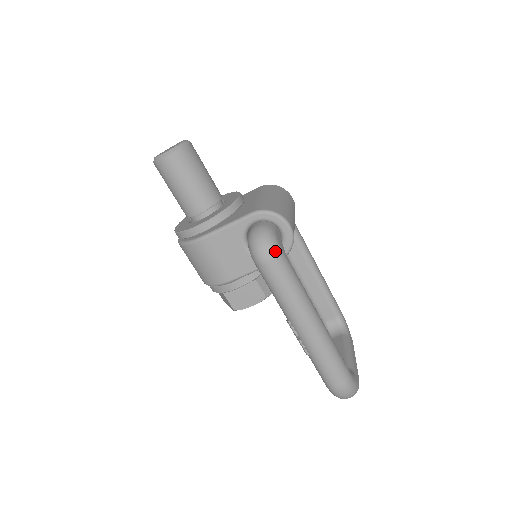
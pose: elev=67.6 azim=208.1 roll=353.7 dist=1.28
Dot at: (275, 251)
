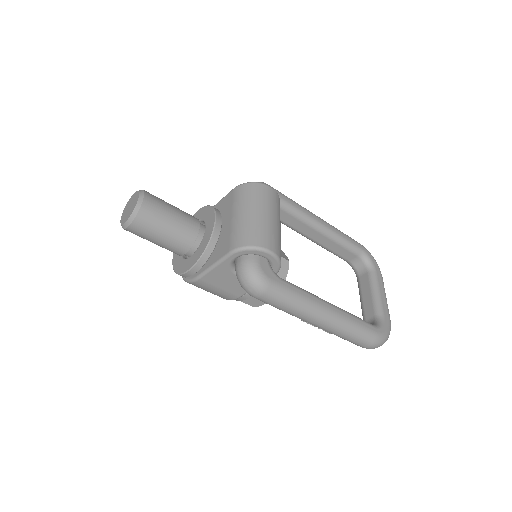
Dot at: (264, 286)
